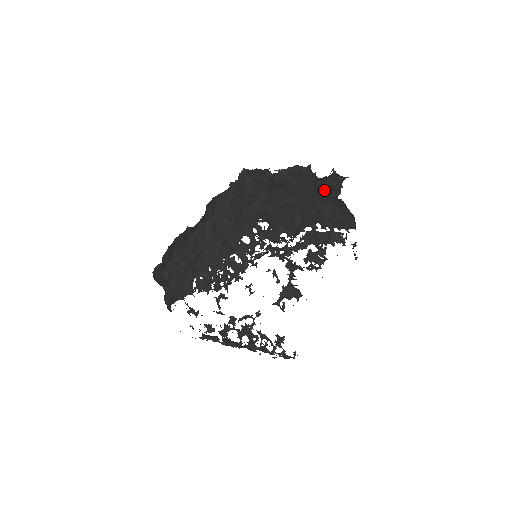
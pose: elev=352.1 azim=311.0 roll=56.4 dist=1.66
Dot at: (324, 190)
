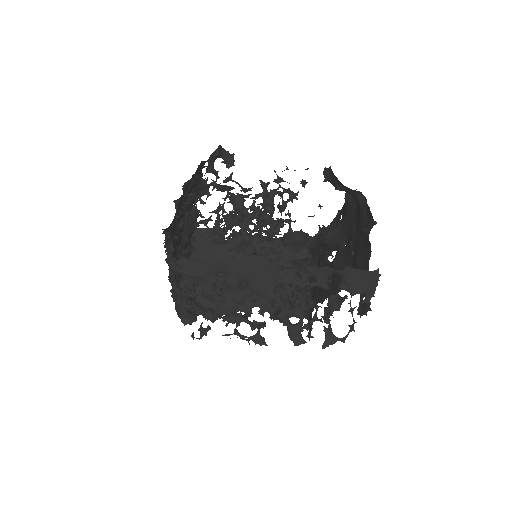
Dot at: (285, 264)
